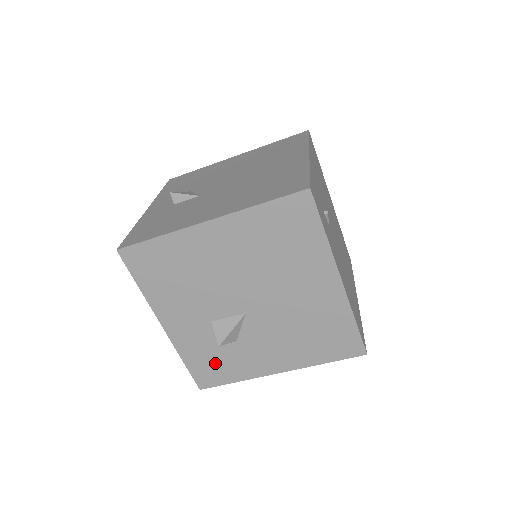
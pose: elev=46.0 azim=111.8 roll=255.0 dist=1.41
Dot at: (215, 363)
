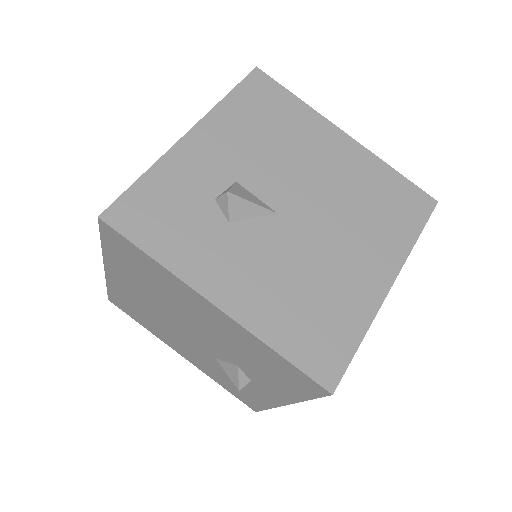
Dot at: (170, 214)
